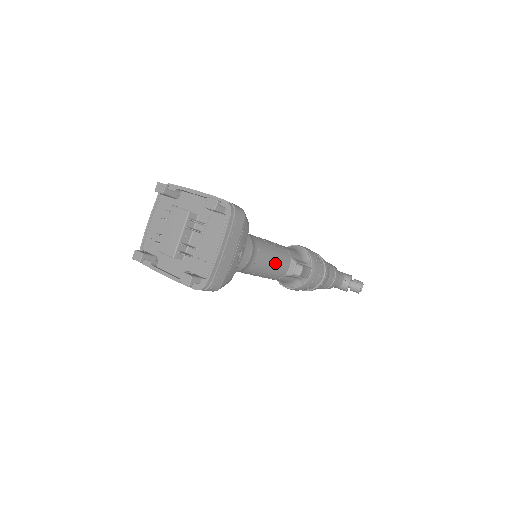
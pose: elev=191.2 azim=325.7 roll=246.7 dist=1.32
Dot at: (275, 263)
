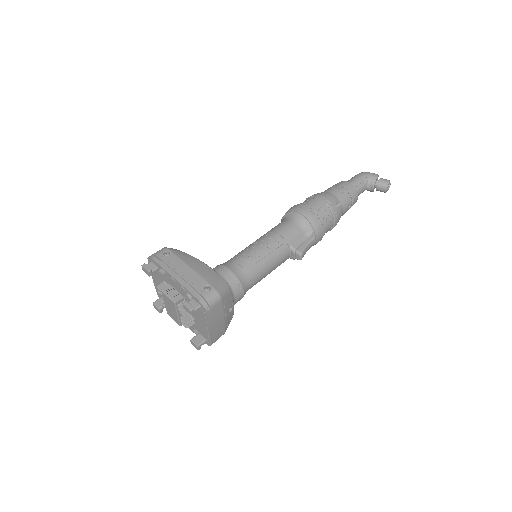
Dot at: (272, 268)
